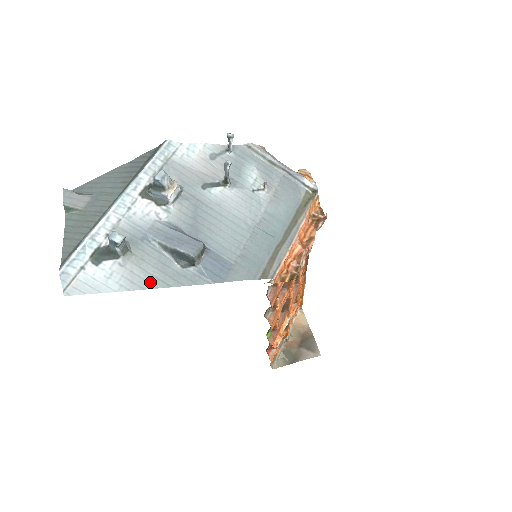
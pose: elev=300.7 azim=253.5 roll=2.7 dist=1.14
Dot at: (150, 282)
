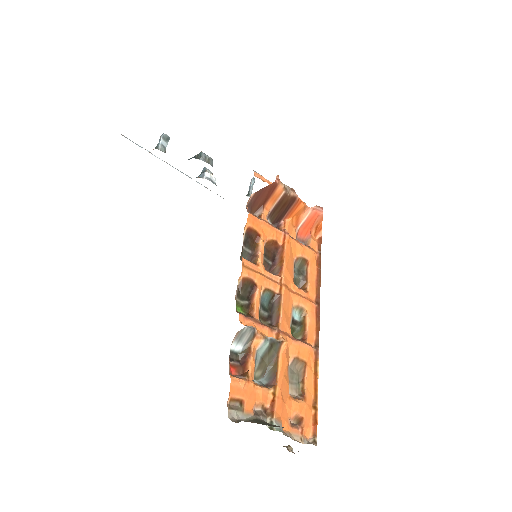
Dot at: occluded
